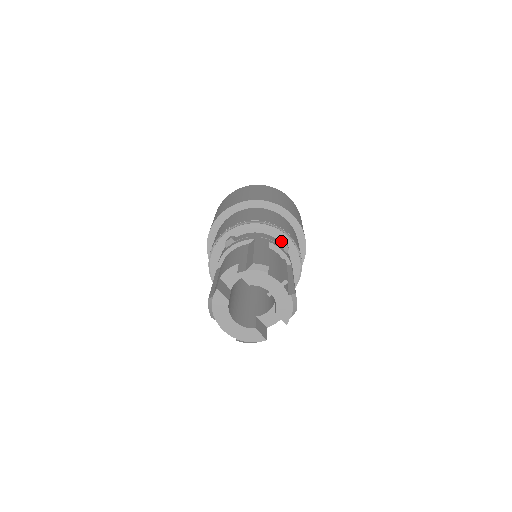
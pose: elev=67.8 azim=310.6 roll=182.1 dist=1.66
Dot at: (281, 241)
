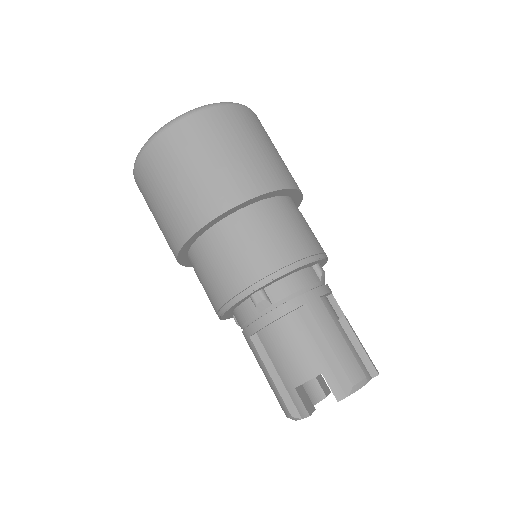
Dot at: (318, 270)
